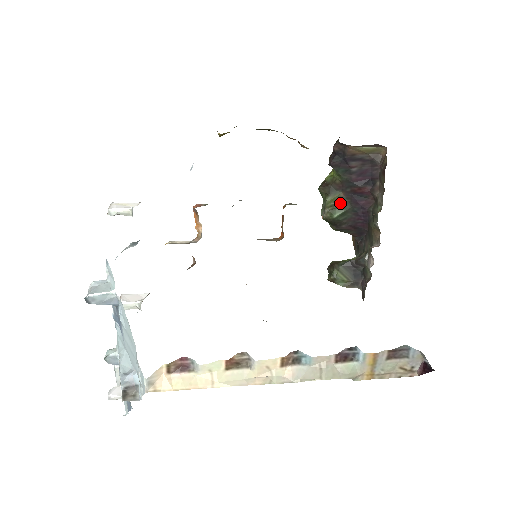
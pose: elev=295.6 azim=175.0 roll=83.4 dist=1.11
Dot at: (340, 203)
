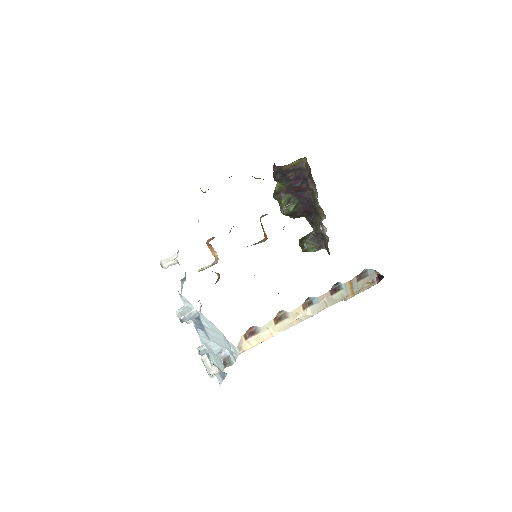
Dot at: (291, 201)
